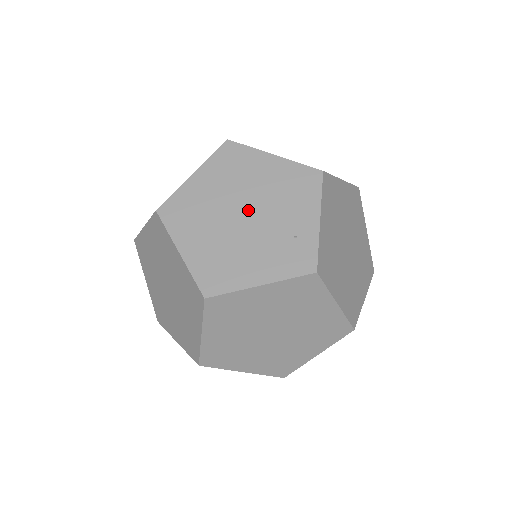
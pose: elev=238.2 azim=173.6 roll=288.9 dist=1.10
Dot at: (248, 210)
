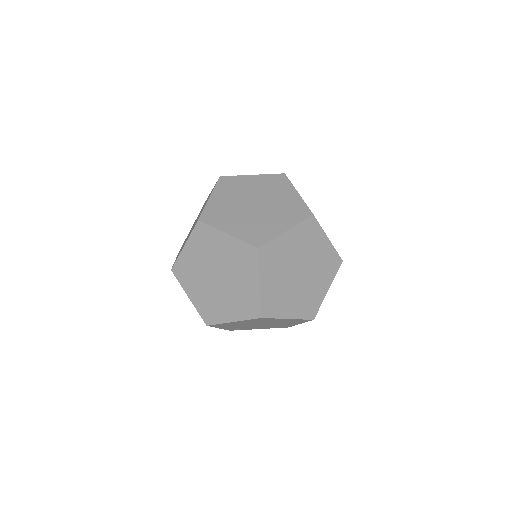
Dot at: (196, 220)
